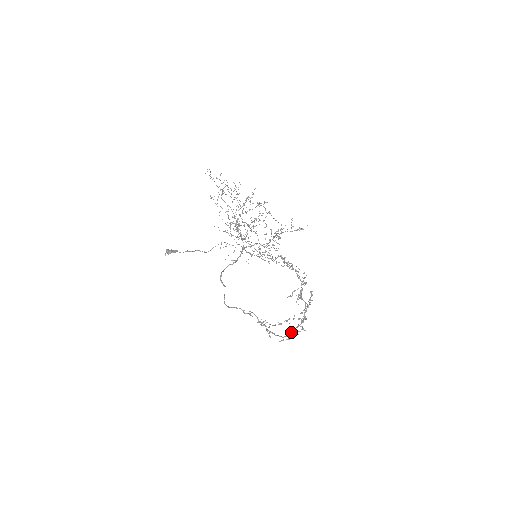
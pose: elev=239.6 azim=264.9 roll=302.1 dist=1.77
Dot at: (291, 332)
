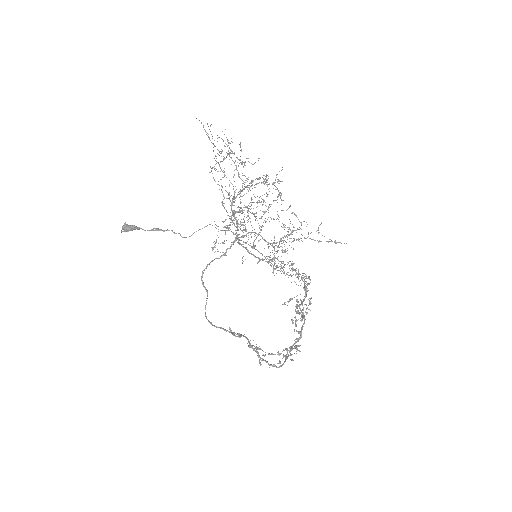
Dot at: (286, 357)
